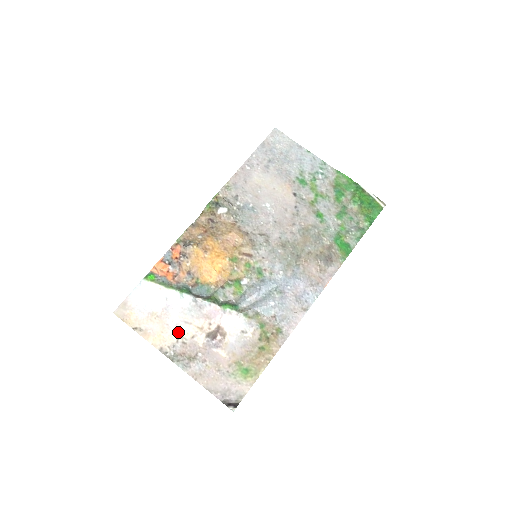
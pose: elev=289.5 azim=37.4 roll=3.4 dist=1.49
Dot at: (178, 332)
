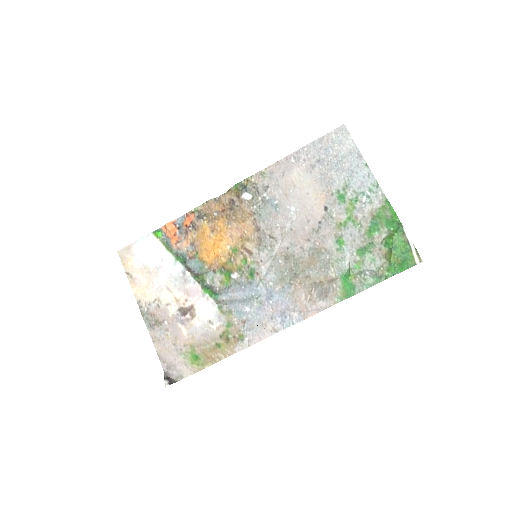
Dot at: (158, 294)
